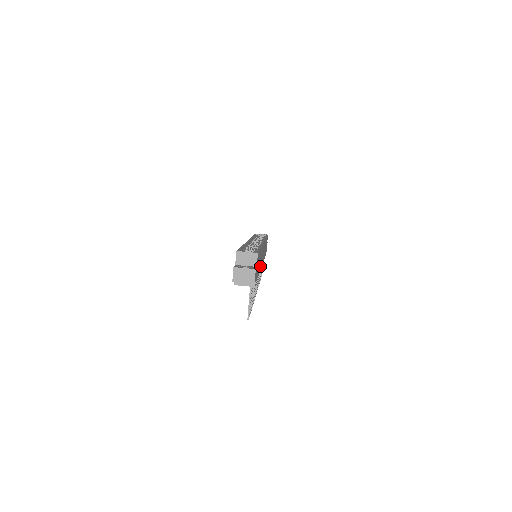
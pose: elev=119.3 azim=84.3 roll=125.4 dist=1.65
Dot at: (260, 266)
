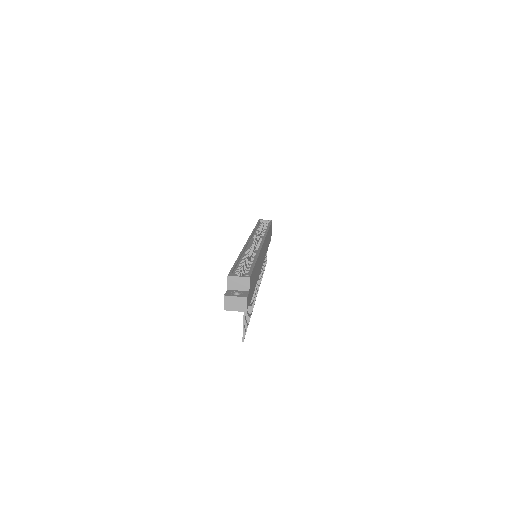
Dot at: (258, 274)
